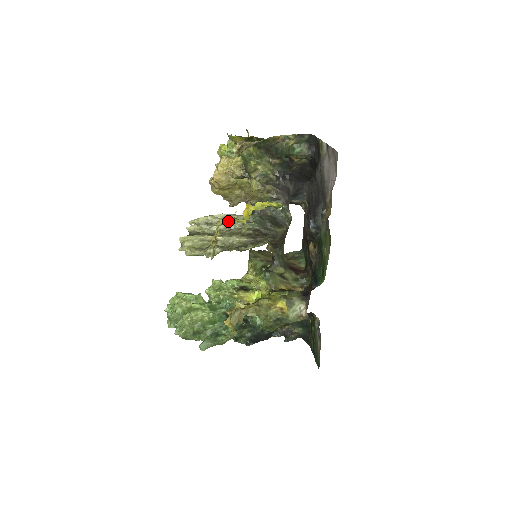
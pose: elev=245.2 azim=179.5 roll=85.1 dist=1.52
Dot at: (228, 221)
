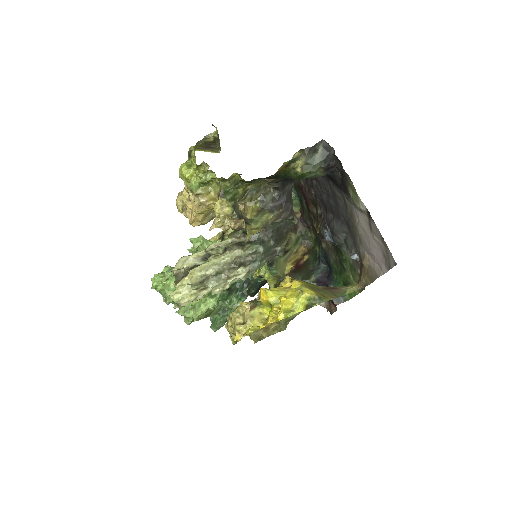
Dot at: (226, 266)
